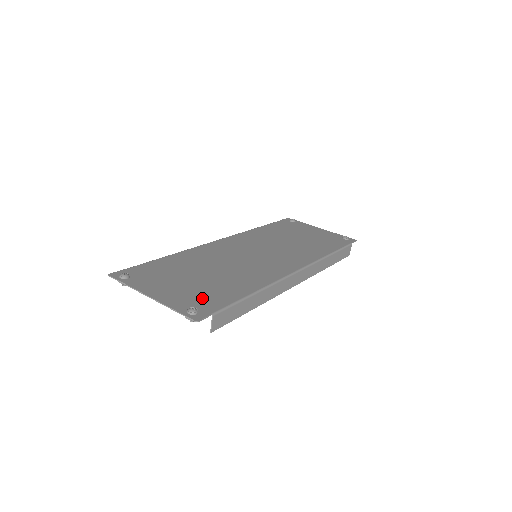
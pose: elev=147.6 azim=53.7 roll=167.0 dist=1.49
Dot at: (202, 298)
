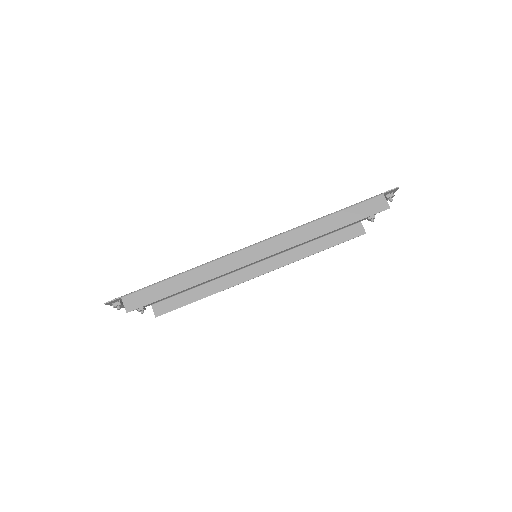
Dot at: occluded
